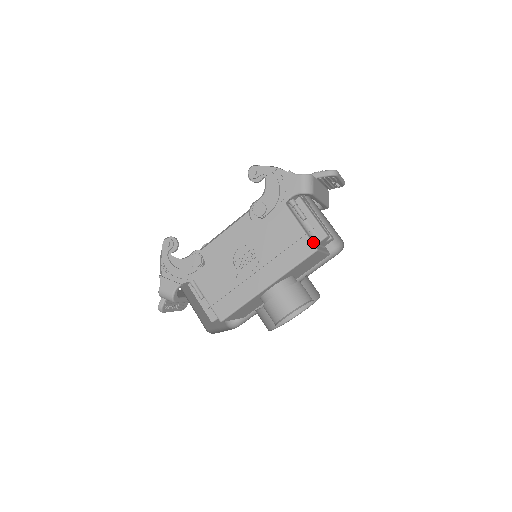
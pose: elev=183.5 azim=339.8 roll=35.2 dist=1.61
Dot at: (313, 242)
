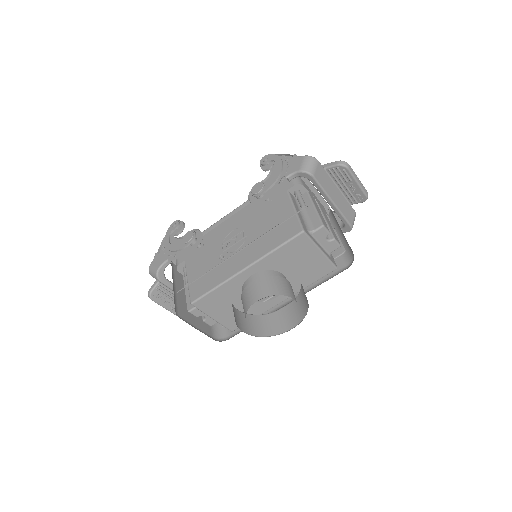
Dot at: (303, 225)
